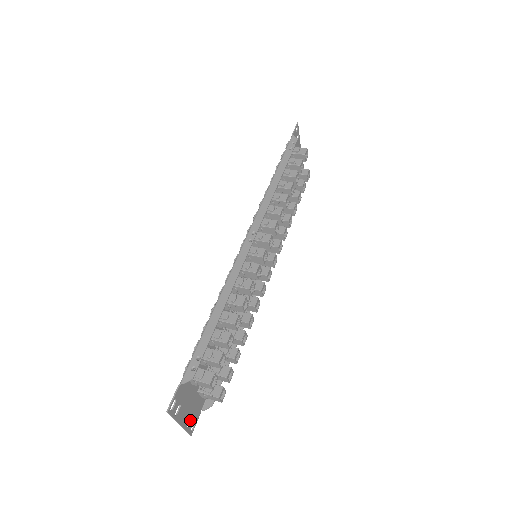
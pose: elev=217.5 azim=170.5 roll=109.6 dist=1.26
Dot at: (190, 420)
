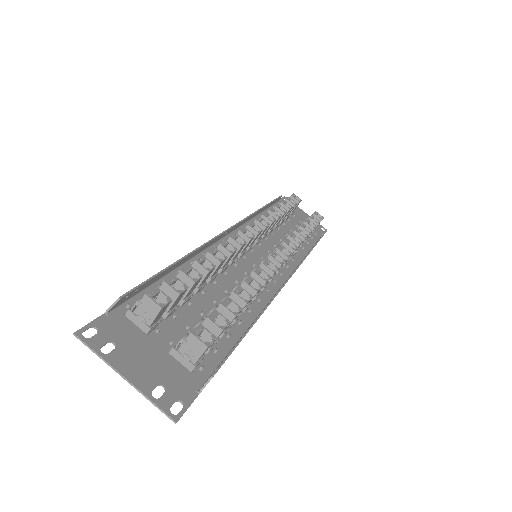
Dot at: (164, 393)
